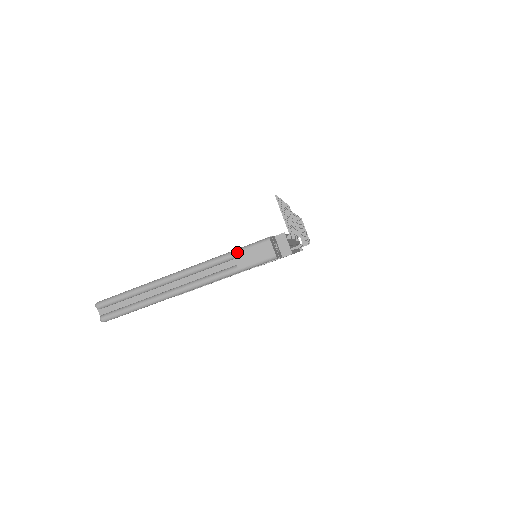
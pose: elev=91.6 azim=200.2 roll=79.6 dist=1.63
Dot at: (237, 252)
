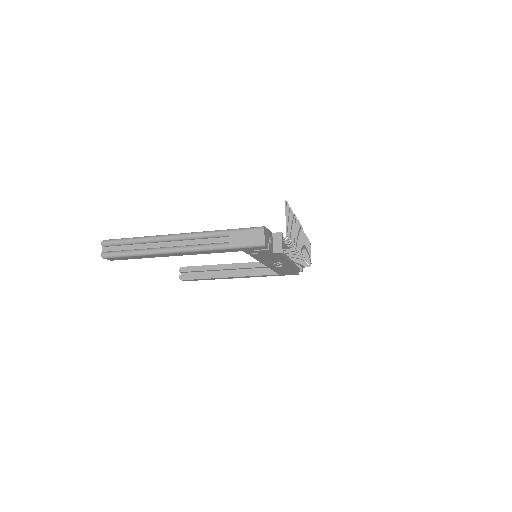
Dot at: (233, 231)
